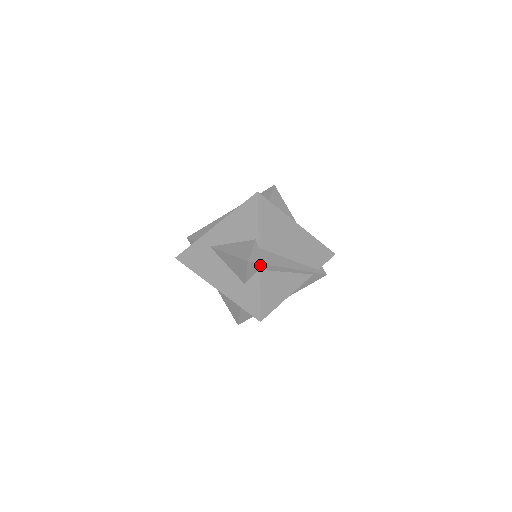
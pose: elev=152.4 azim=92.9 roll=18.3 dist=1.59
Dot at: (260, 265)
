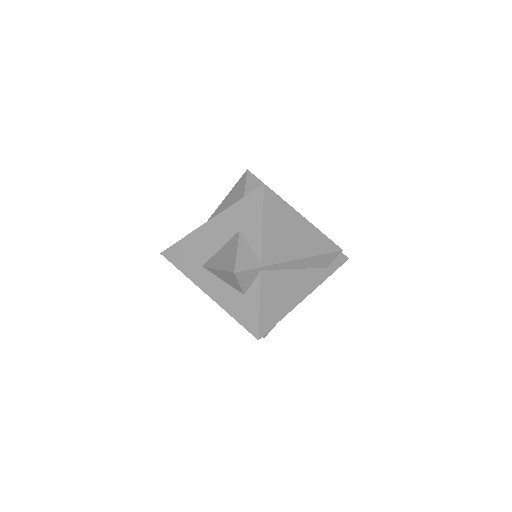
Dot at: (260, 183)
